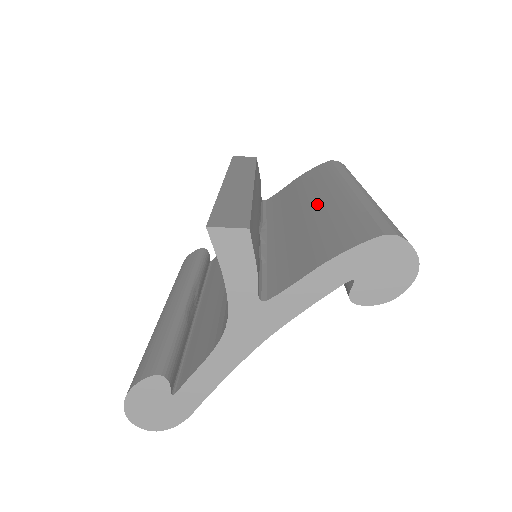
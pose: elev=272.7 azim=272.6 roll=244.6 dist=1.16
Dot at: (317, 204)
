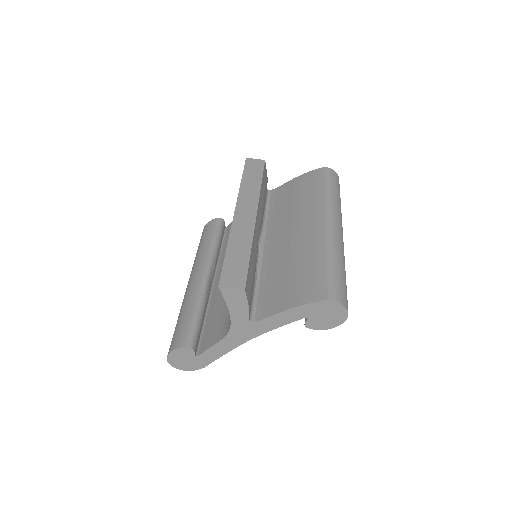
Dot at: (301, 233)
